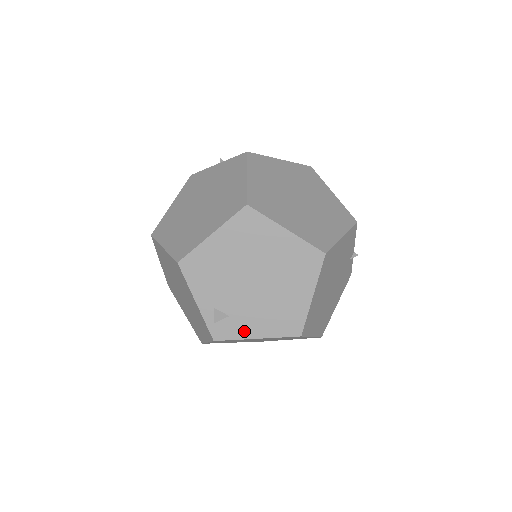
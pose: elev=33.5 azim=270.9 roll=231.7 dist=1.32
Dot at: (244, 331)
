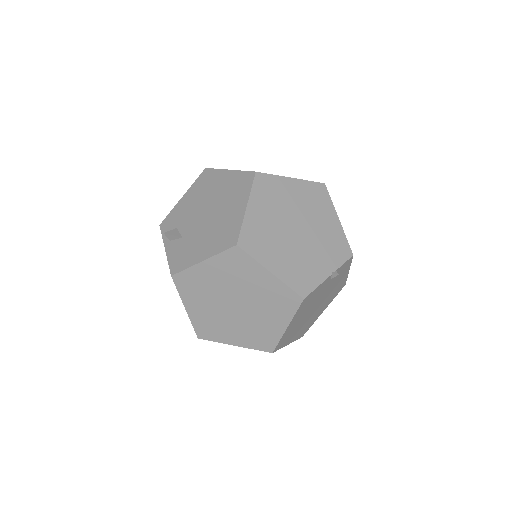
Dot at: occluded
